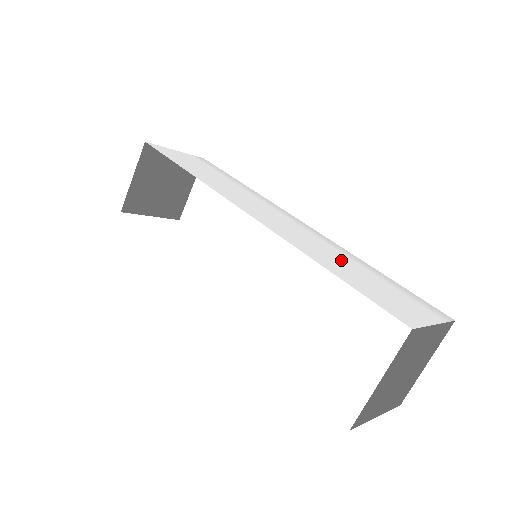
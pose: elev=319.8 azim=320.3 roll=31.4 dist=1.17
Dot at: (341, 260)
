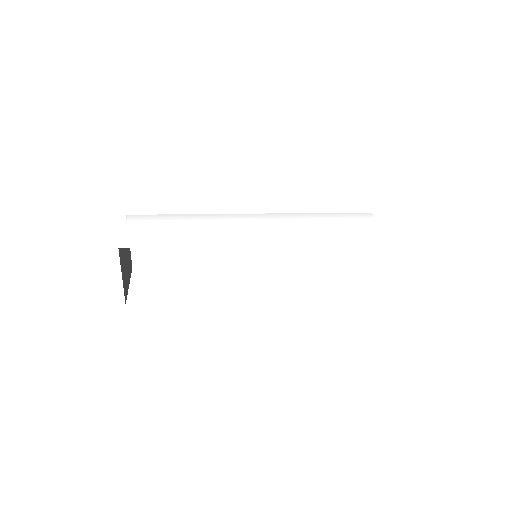
Dot at: (318, 227)
